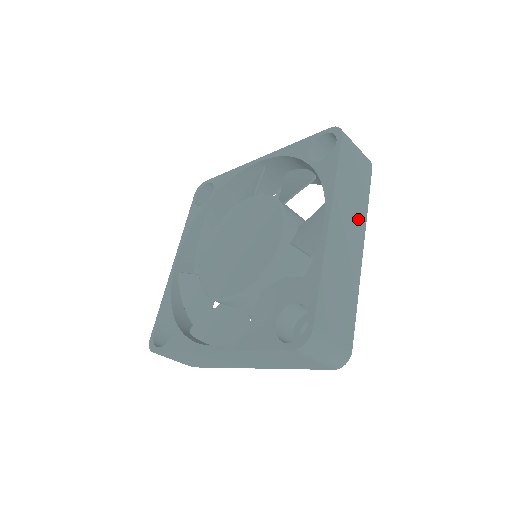
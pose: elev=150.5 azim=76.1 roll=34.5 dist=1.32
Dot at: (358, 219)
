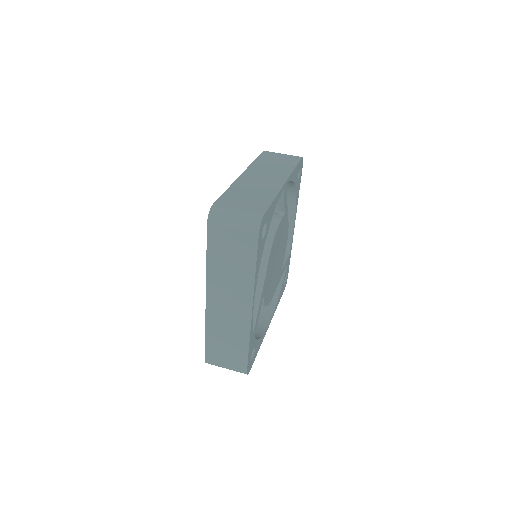
Dot at: (242, 288)
